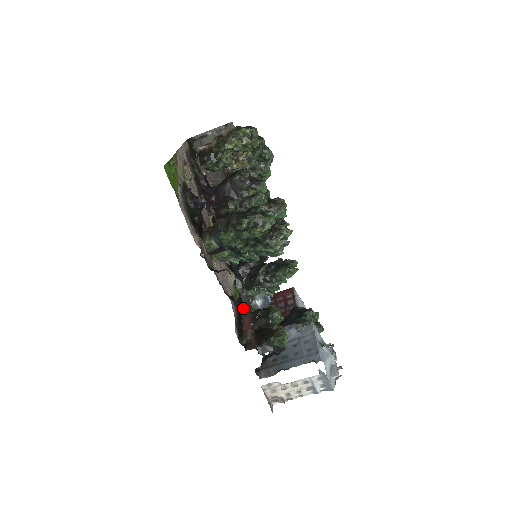
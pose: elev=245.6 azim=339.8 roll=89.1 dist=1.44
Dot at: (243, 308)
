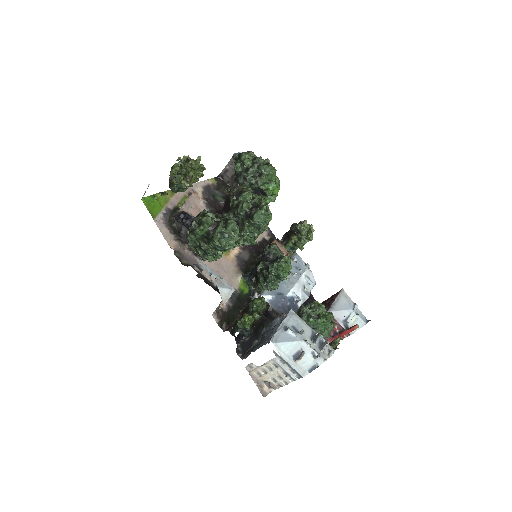
Dot at: (248, 302)
